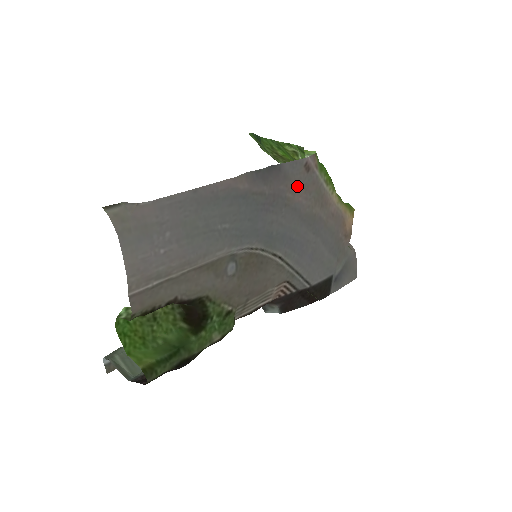
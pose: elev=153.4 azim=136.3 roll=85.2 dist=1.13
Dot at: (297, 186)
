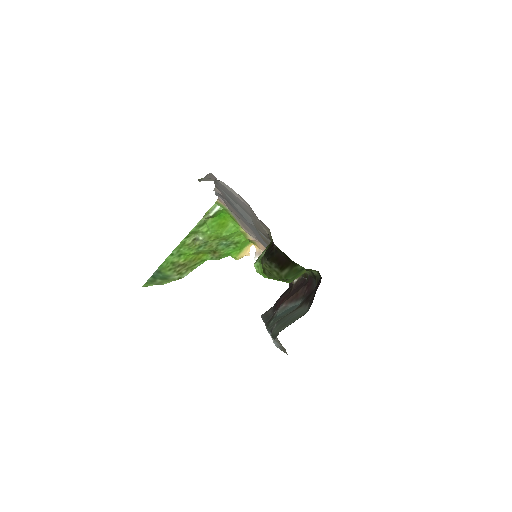
Dot at: (231, 209)
